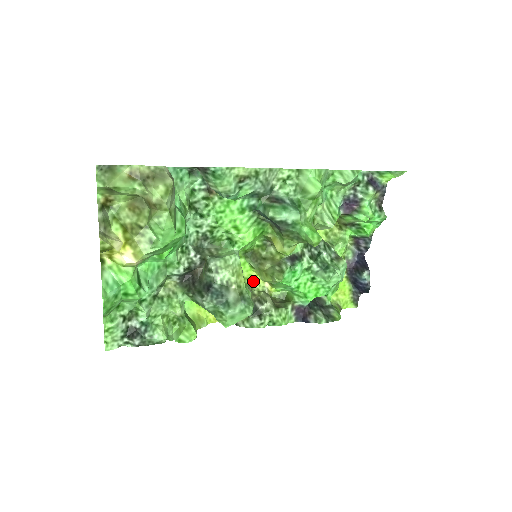
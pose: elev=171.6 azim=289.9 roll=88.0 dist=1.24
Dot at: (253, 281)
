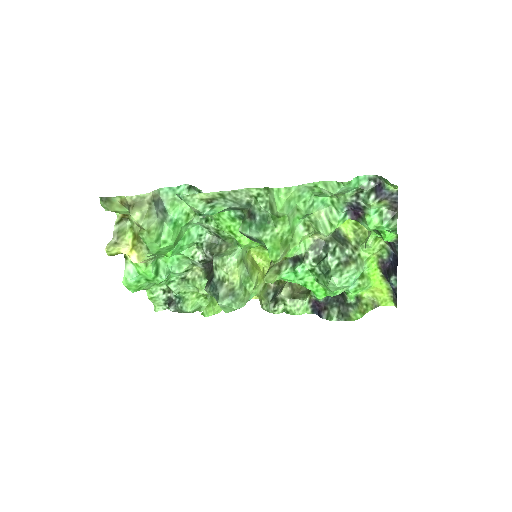
Dot at: occluded
